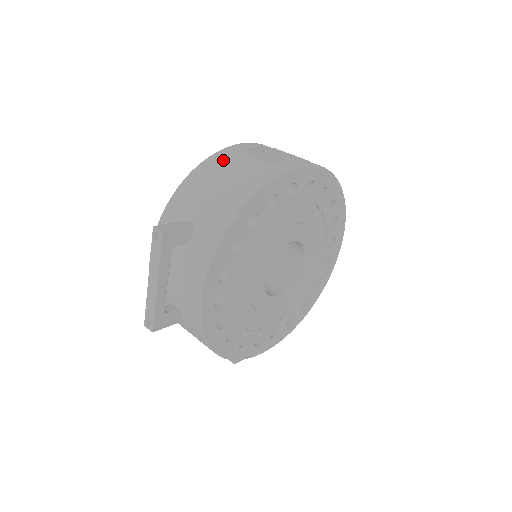
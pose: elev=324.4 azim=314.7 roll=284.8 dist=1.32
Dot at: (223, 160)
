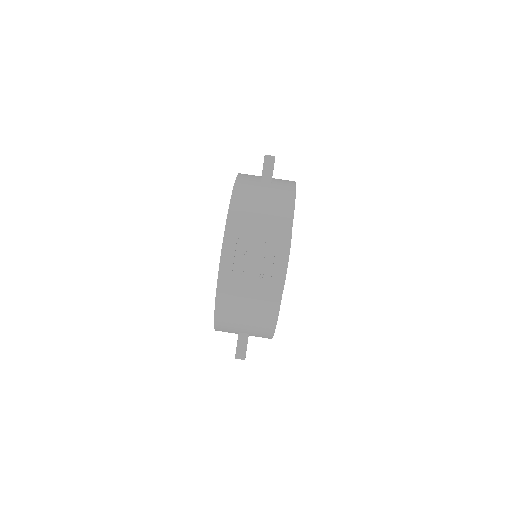
Dot at: (229, 302)
